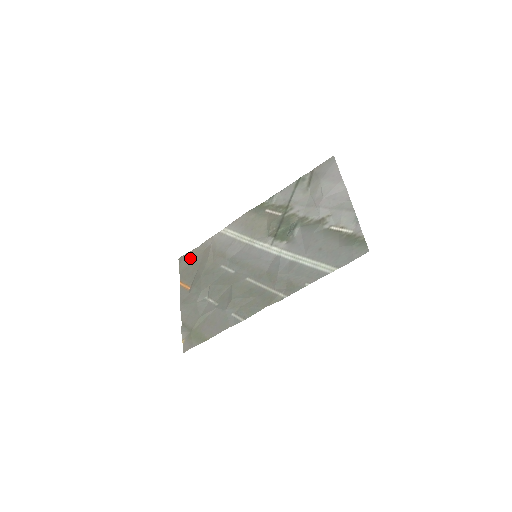
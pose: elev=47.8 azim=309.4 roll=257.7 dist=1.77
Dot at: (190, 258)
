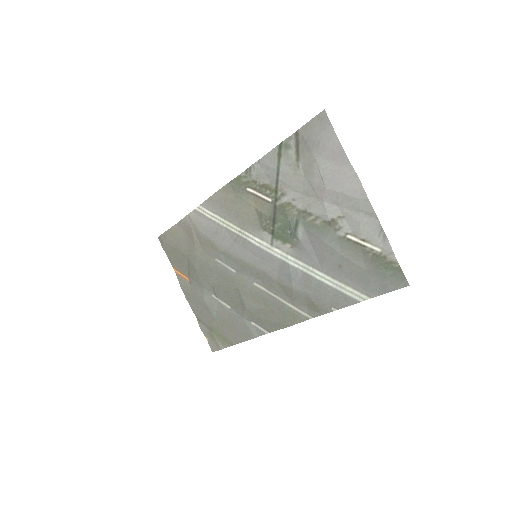
Dot at: (172, 240)
